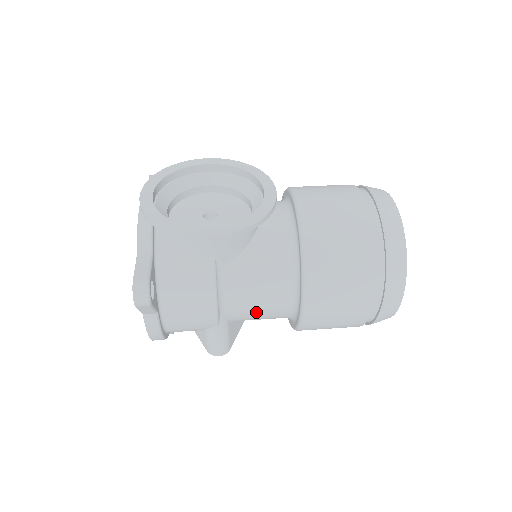
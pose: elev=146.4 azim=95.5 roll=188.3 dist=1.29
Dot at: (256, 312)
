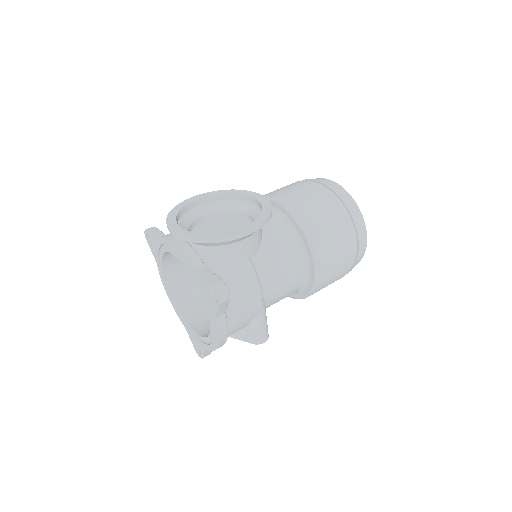
Dot at: (283, 289)
